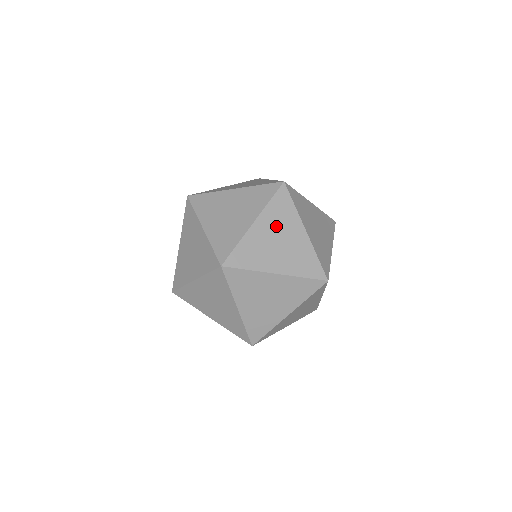
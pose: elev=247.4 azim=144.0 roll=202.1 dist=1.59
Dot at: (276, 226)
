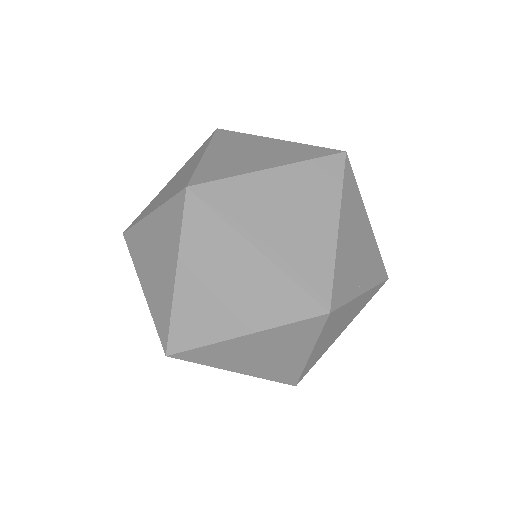
Dot at: (299, 193)
